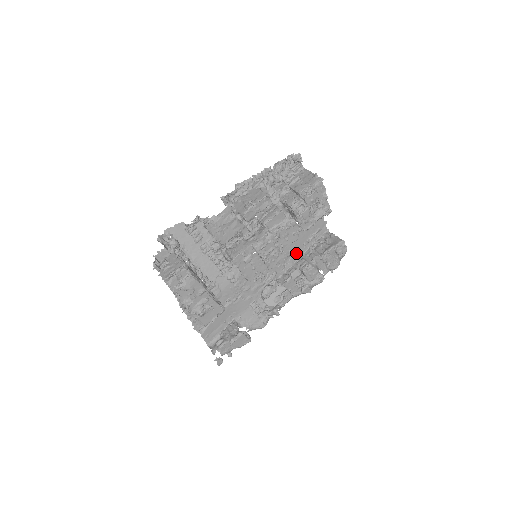
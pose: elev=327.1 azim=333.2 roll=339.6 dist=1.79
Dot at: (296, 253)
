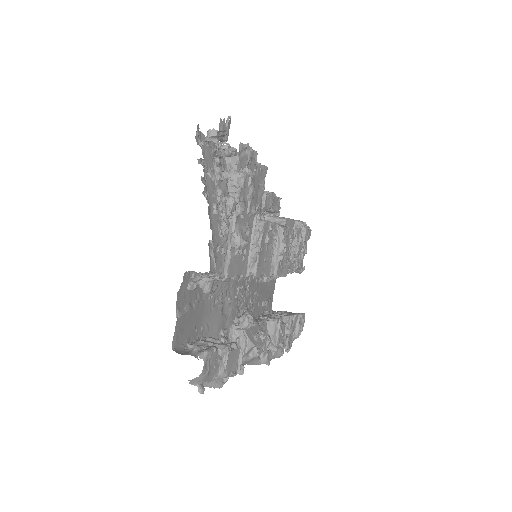
Dot at: (257, 307)
